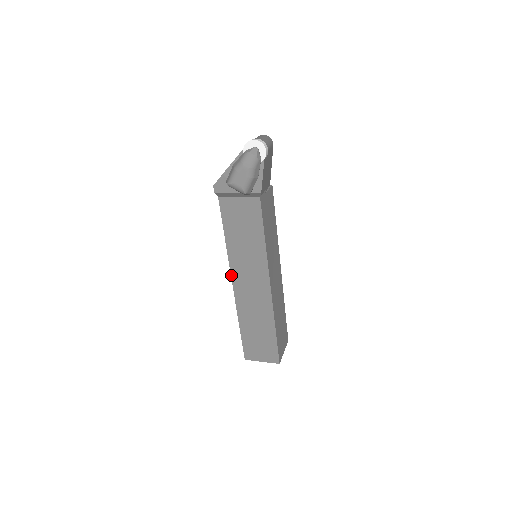
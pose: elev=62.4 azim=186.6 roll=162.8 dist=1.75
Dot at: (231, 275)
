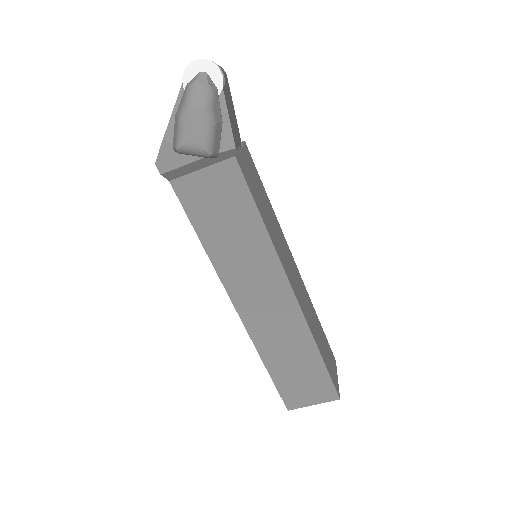
Dot at: (229, 297)
